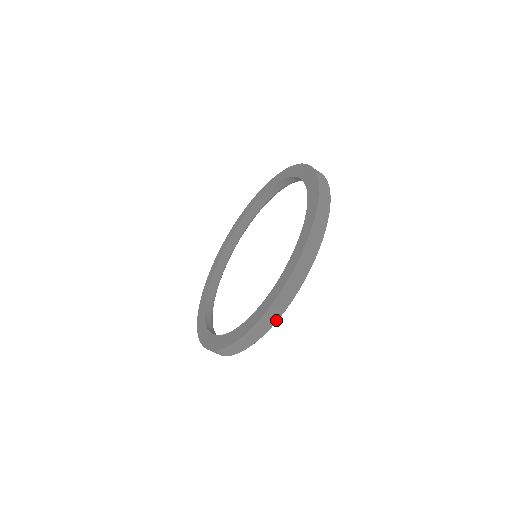
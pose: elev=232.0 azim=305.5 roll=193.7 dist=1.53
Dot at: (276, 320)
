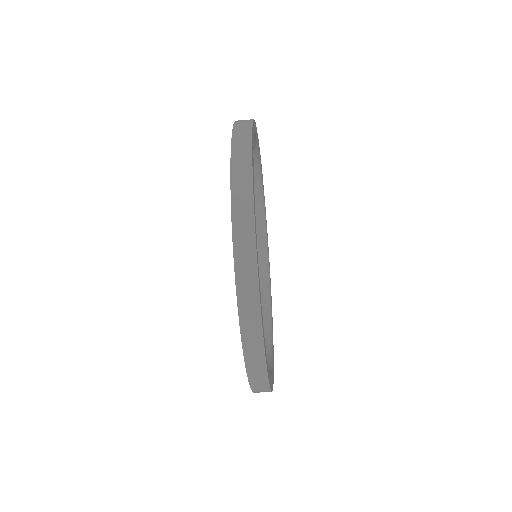
Dot at: (269, 390)
